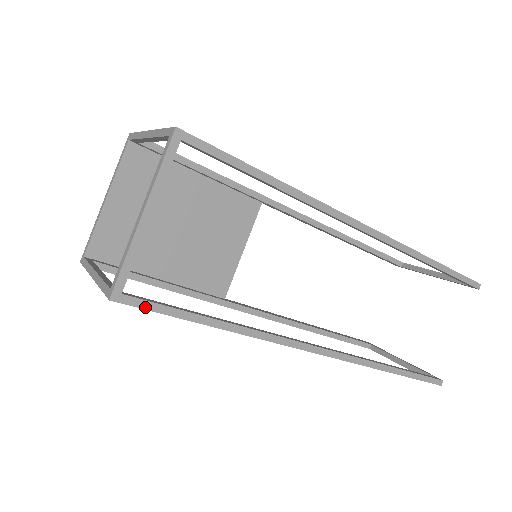
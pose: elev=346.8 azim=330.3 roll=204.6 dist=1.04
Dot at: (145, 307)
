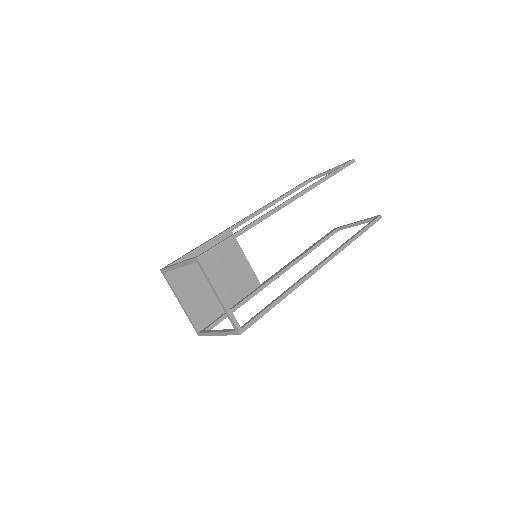
Dot at: (252, 324)
